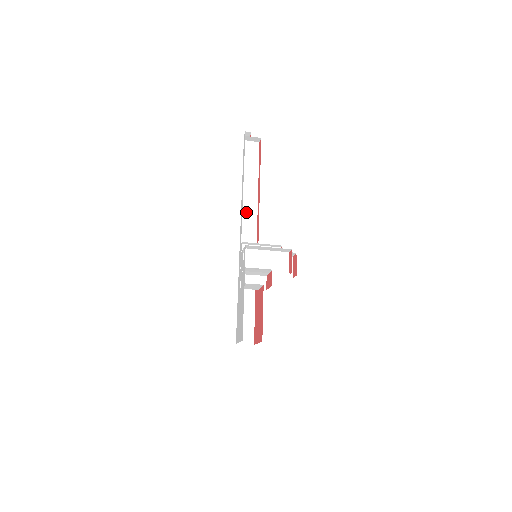
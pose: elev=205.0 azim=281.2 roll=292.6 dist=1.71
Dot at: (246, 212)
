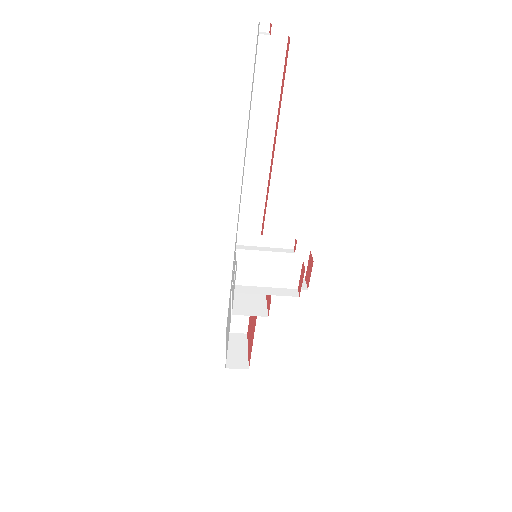
Dot at: (251, 175)
